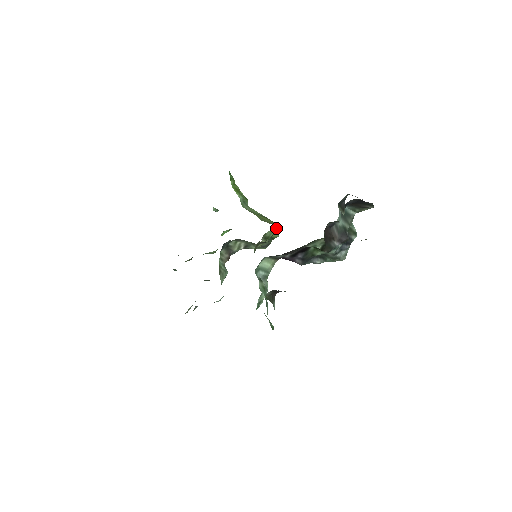
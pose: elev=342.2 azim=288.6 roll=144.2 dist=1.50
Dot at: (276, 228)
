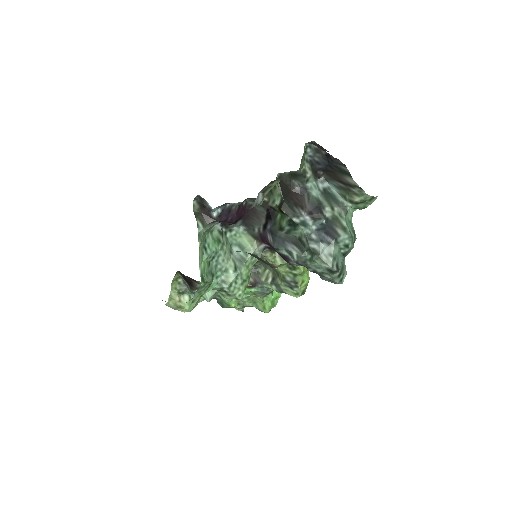
Dot at: occluded
